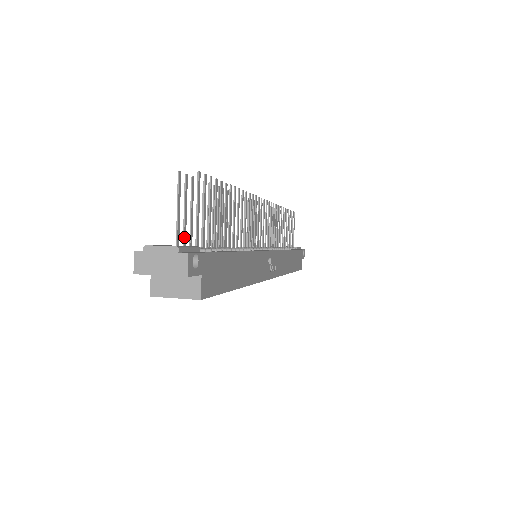
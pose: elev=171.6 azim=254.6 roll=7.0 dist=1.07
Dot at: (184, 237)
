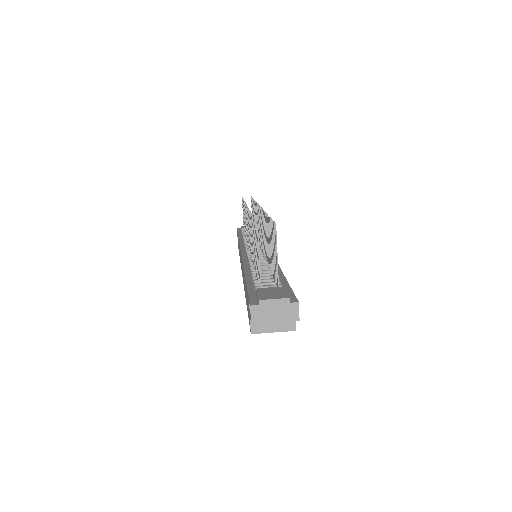
Dot at: occluded
